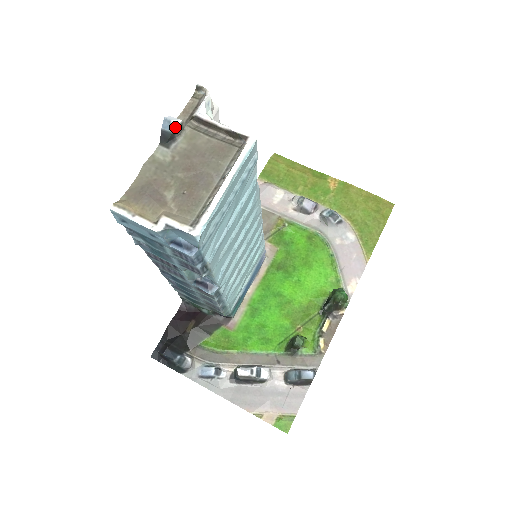
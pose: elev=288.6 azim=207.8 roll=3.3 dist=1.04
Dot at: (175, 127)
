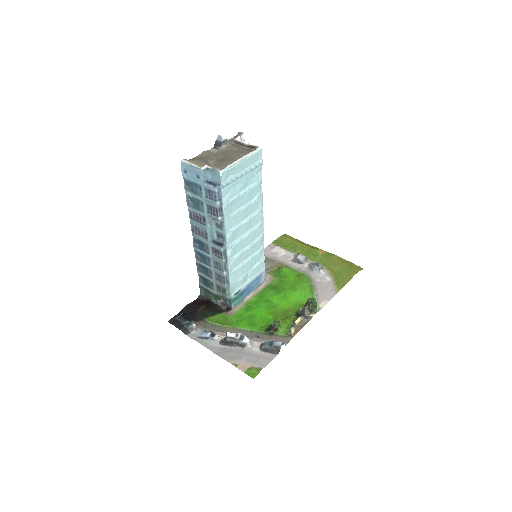
Dot at: (223, 139)
